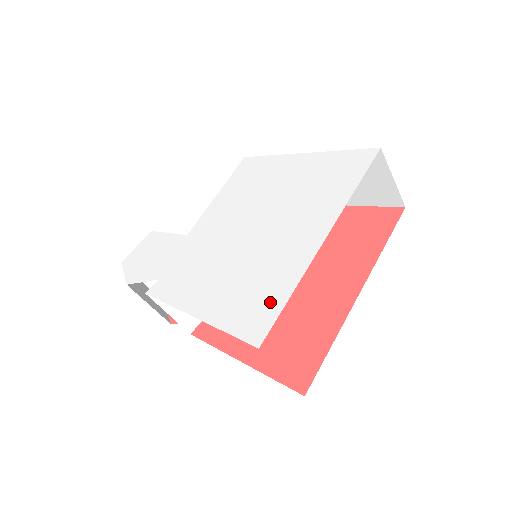
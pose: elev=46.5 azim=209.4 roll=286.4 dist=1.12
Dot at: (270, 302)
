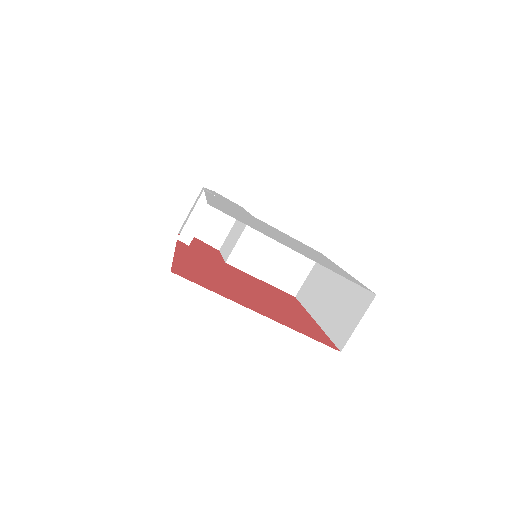
Dot at: (239, 219)
